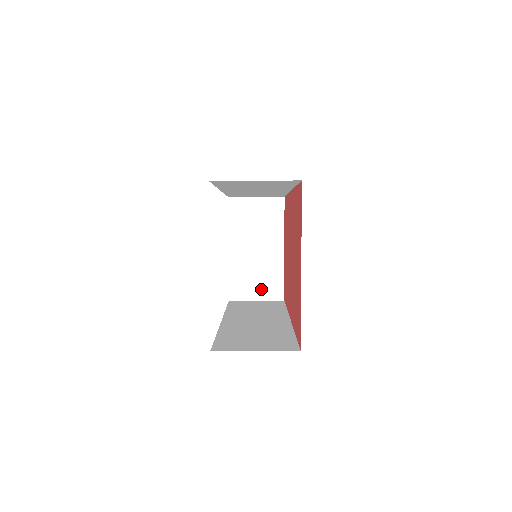
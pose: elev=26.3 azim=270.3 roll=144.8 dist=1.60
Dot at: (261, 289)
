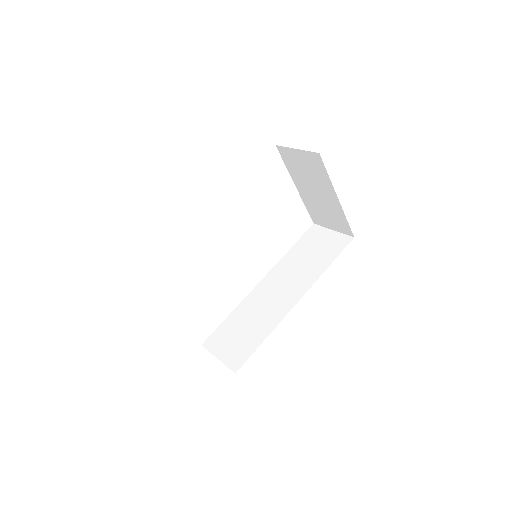
Dot at: (333, 223)
